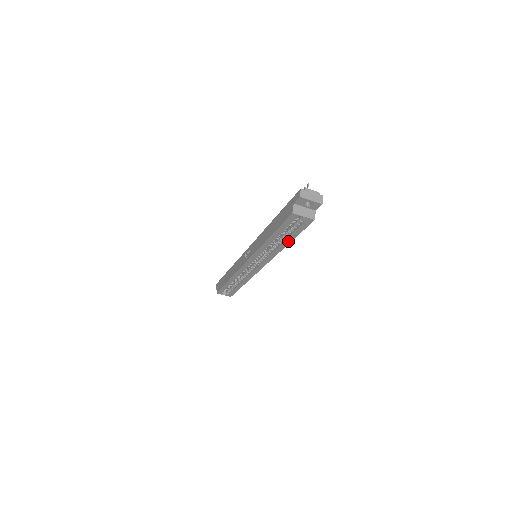
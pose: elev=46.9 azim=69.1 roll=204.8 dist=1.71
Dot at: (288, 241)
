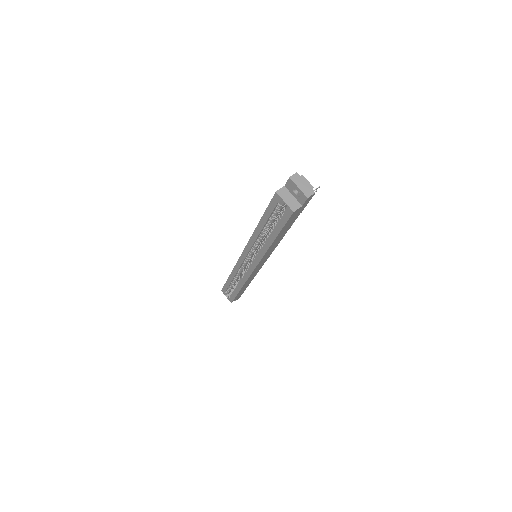
Dot at: (273, 237)
